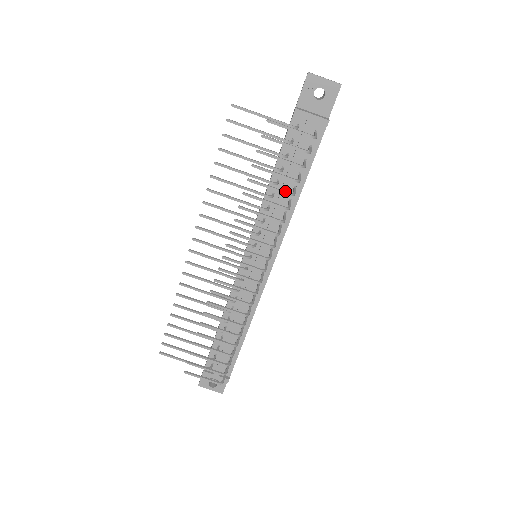
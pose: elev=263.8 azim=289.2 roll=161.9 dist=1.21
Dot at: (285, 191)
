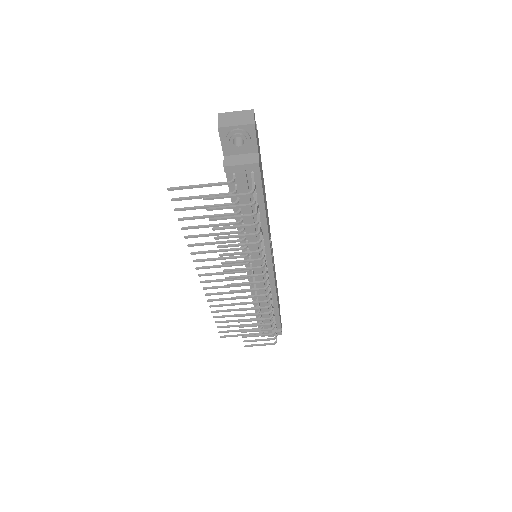
Dot at: (250, 234)
